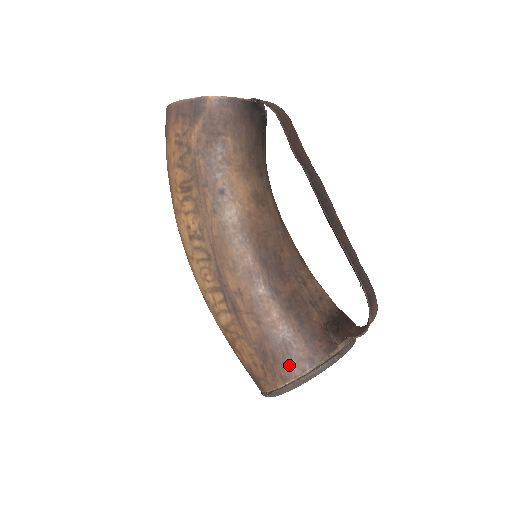
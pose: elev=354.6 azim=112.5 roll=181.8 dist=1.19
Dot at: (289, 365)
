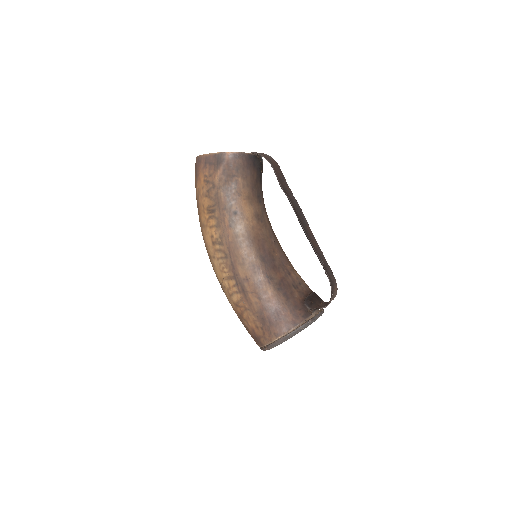
Dot at: (280, 326)
